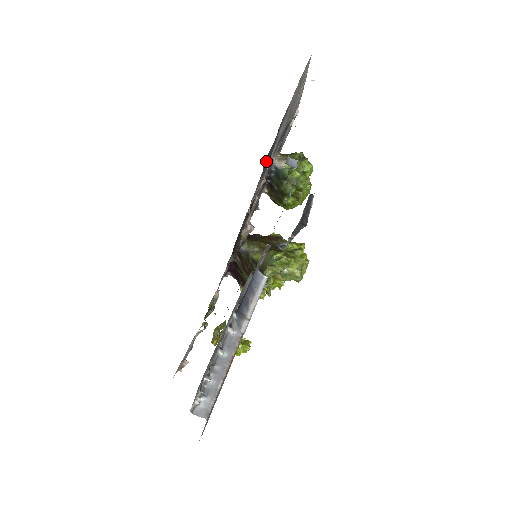
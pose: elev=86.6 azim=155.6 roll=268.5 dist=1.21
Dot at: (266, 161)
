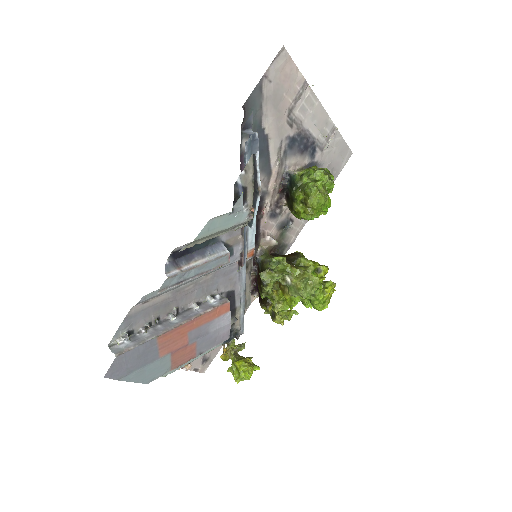
Dot at: occluded
